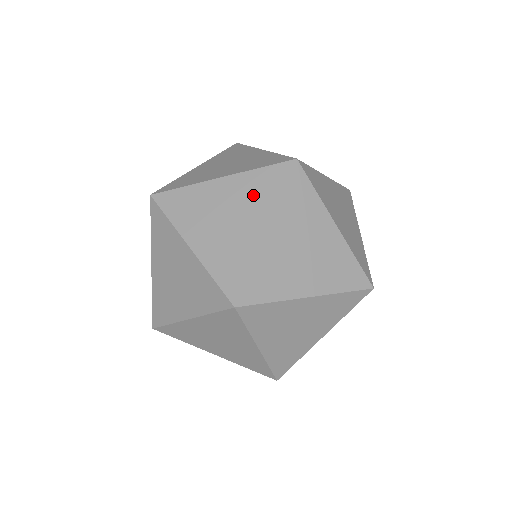
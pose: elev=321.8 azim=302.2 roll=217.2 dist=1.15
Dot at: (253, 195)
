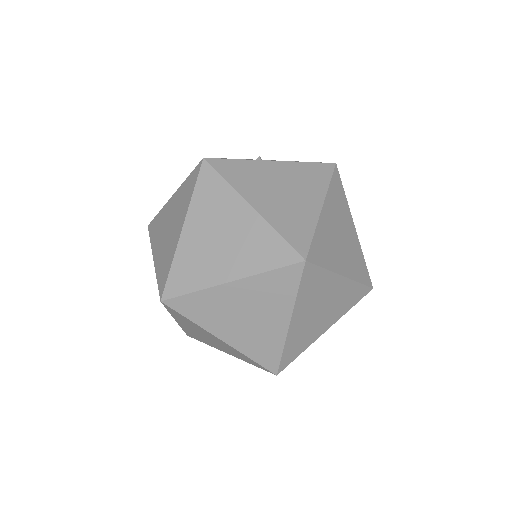
Dot at: (181, 202)
